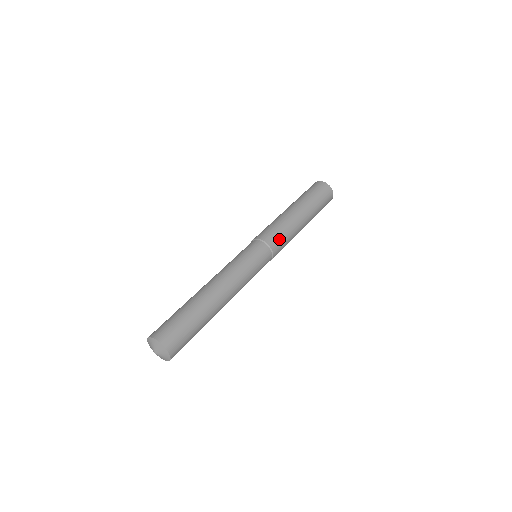
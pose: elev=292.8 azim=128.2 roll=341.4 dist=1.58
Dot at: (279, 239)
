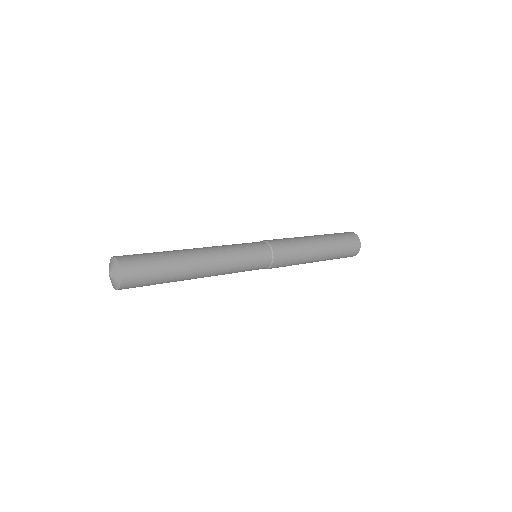
Dot at: (283, 264)
